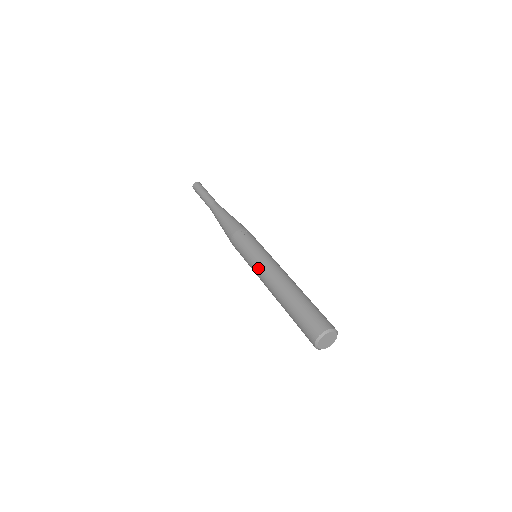
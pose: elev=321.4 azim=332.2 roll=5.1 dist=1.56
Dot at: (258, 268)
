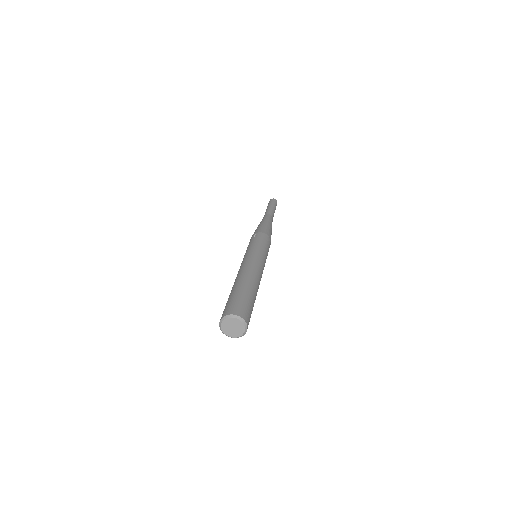
Dot at: occluded
